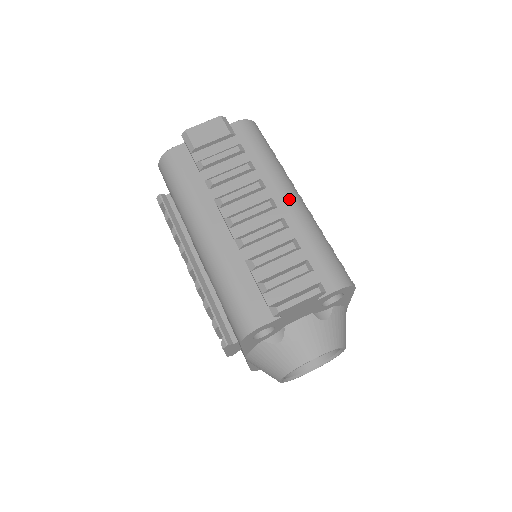
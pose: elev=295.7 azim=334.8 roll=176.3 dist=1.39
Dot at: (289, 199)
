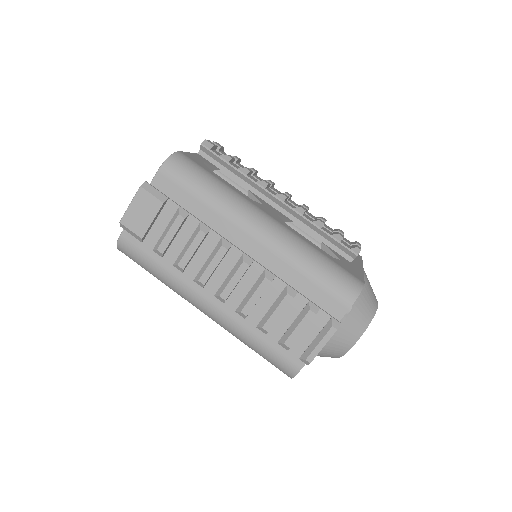
Dot at: (259, 236)
